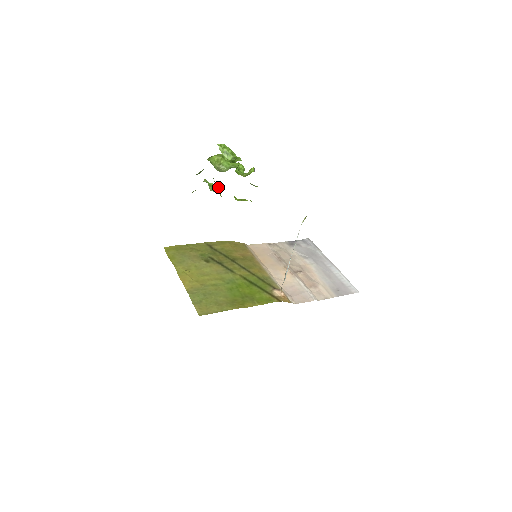
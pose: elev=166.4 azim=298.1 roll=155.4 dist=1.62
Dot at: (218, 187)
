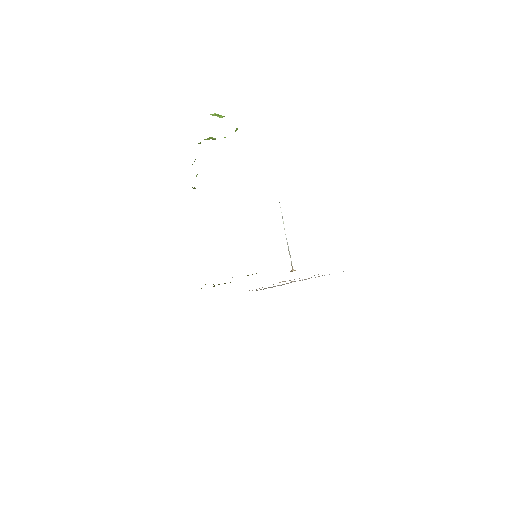
Dot at: occluded
